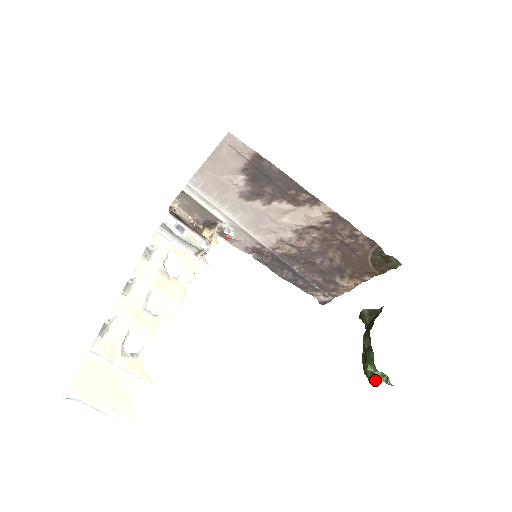
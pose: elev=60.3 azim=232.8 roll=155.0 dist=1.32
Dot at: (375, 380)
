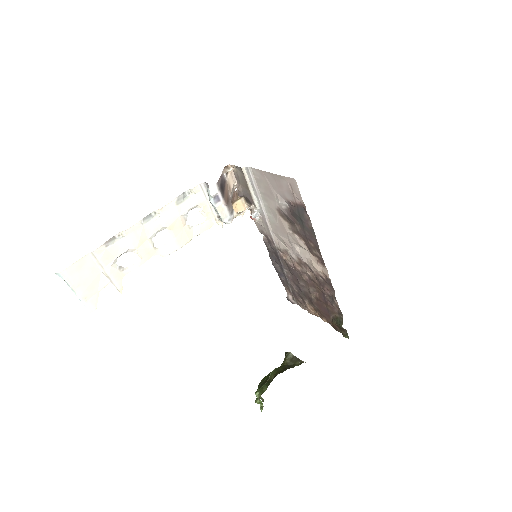
Dot at: (255, 401)
